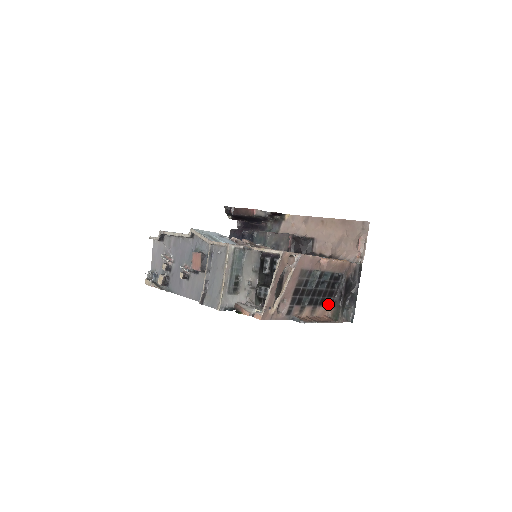
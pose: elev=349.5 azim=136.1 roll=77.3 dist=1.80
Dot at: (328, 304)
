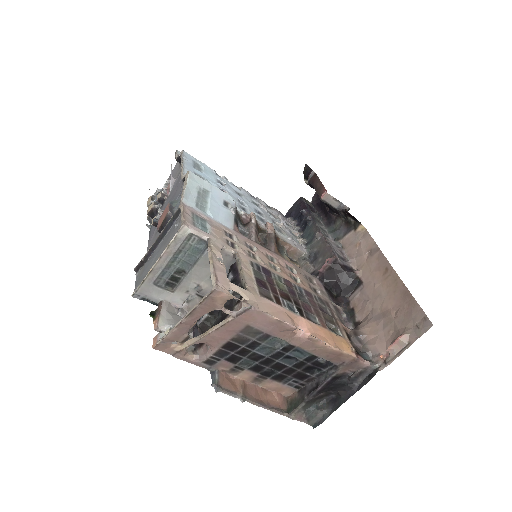
Dot at: (292, 384)
